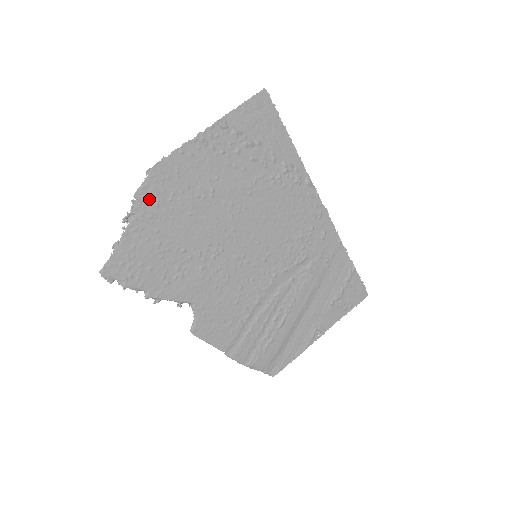
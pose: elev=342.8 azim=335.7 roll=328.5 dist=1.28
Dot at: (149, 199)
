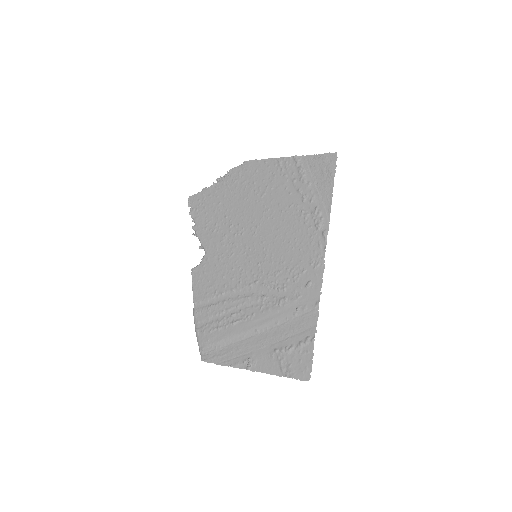
Dot at: (234, 176)
